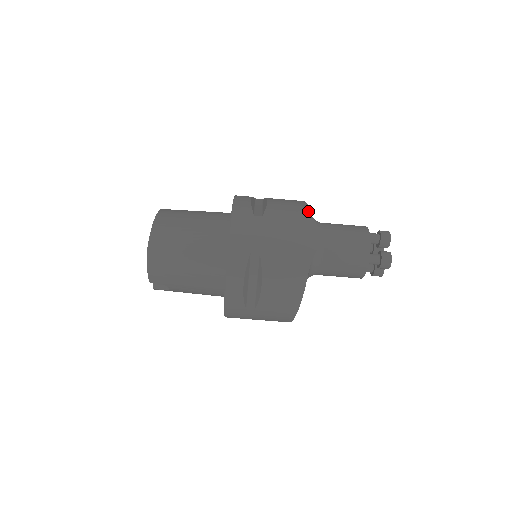
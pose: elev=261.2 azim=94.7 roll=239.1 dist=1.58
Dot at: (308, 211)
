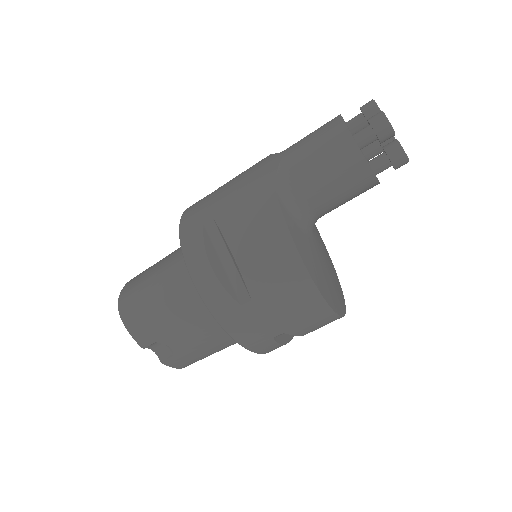
Dot at: occluded
